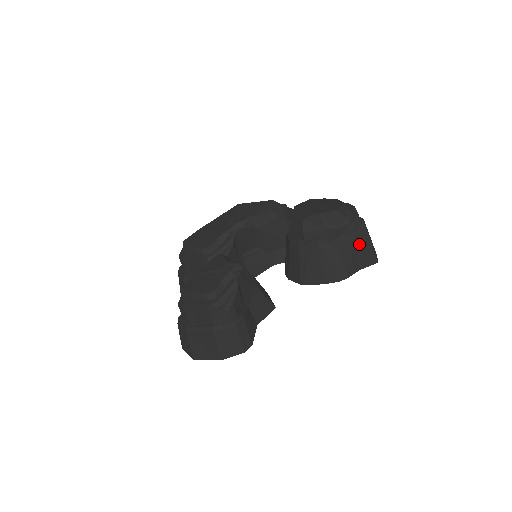
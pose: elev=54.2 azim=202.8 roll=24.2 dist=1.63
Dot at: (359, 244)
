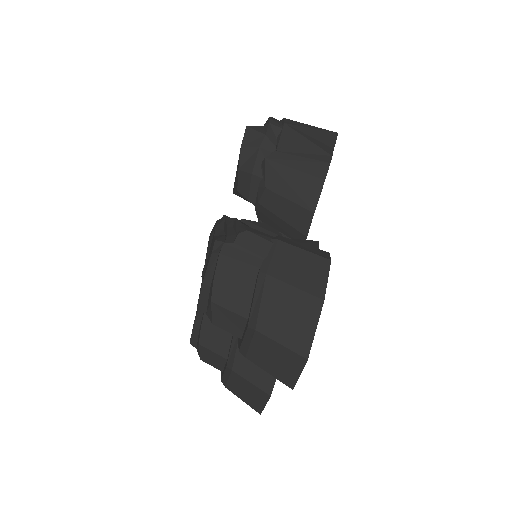
Dot at: (299, 129)
